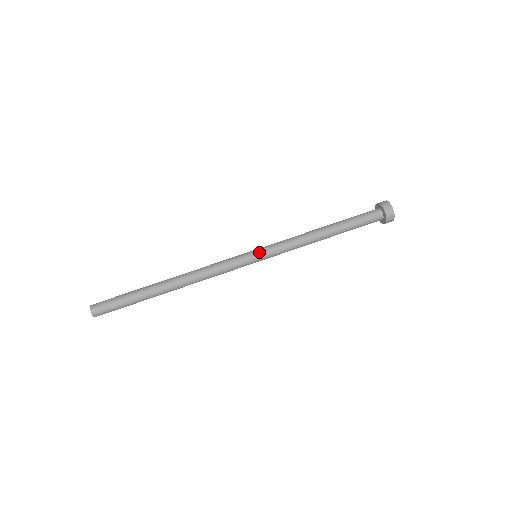
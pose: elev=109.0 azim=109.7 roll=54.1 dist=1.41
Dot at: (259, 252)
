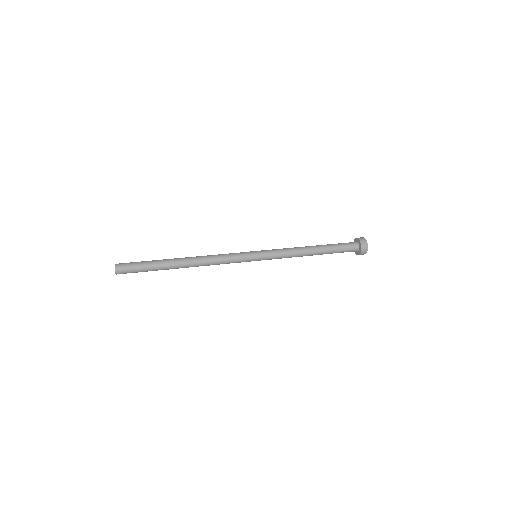
Dot at: occluded
